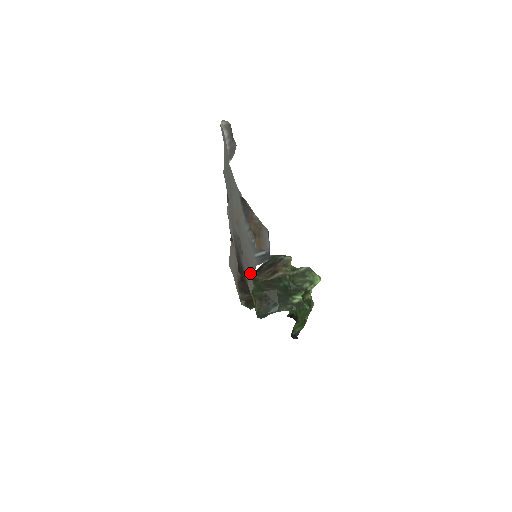
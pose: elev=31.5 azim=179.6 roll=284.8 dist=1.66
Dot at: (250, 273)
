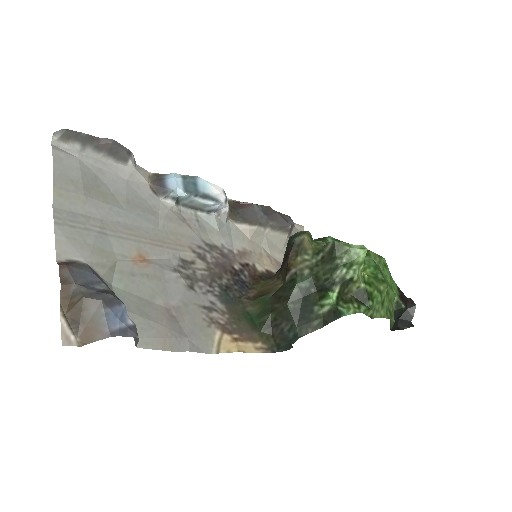
Dot at: (180, 332)
